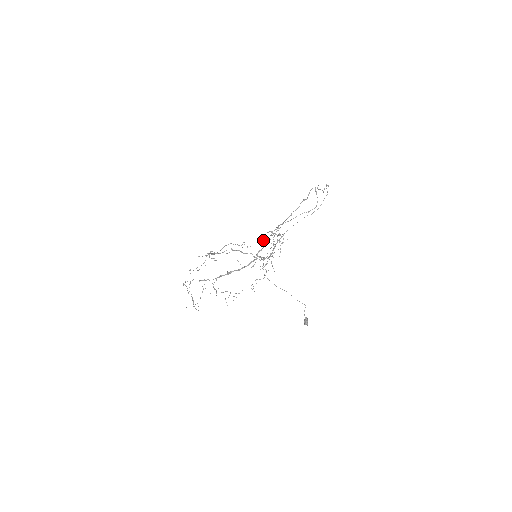
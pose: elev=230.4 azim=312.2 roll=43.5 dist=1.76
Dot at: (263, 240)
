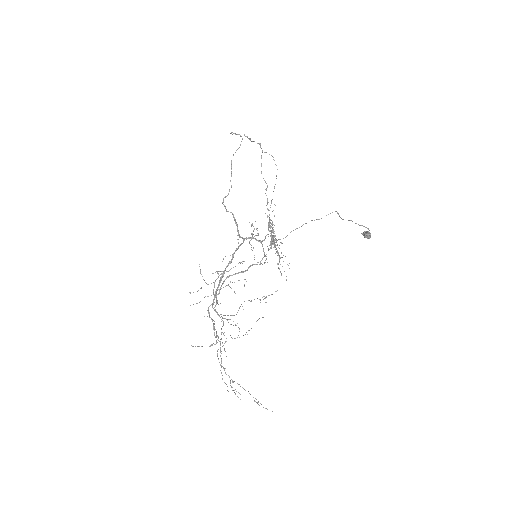
Dot at: (226, 211)
